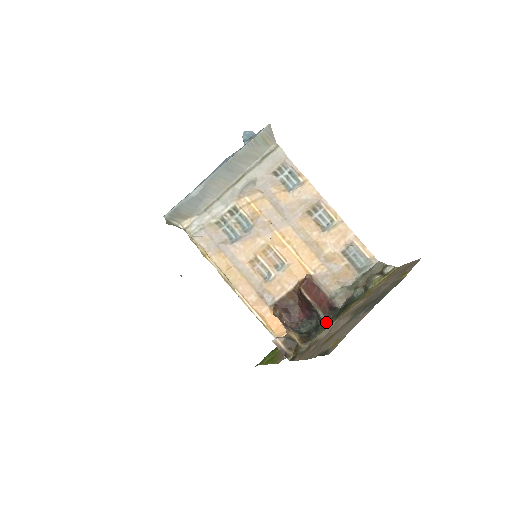
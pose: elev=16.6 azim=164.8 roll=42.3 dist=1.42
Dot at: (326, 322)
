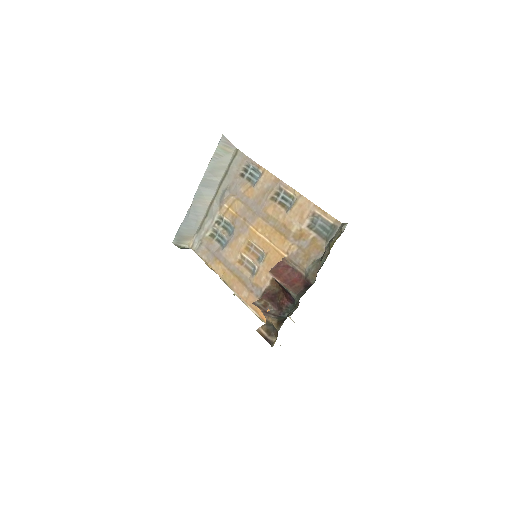
Dot at: (297, 301)
